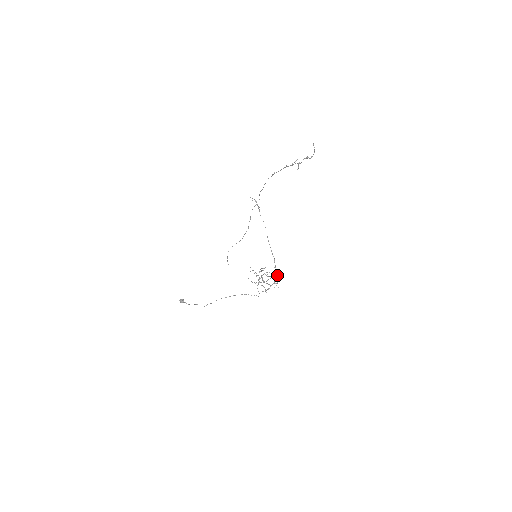
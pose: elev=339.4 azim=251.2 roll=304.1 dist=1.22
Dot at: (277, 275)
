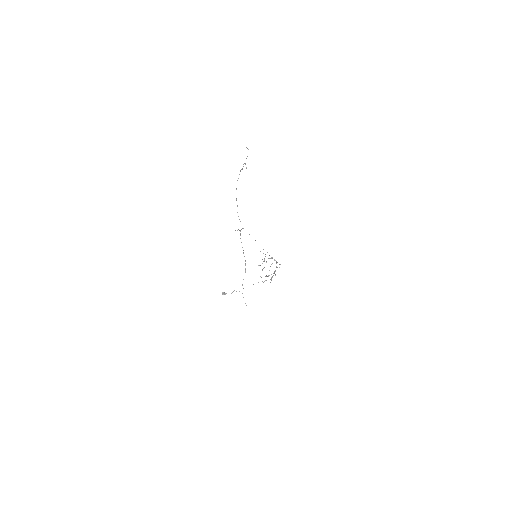
Dot at: (275, 260)
